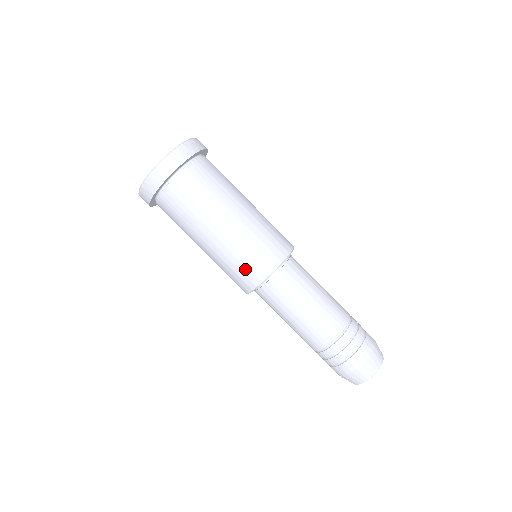
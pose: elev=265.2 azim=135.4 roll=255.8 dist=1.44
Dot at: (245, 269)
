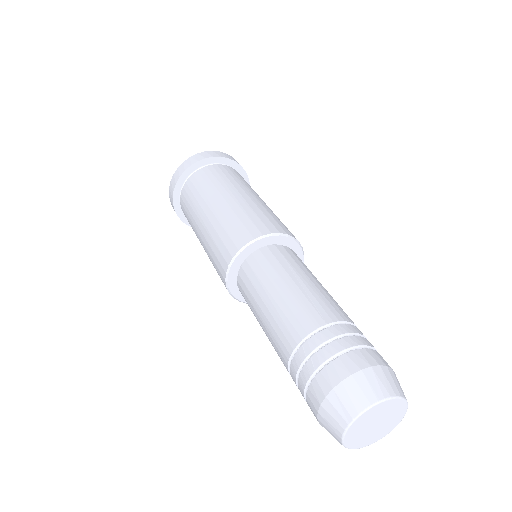
Dot at: (222, 245)
